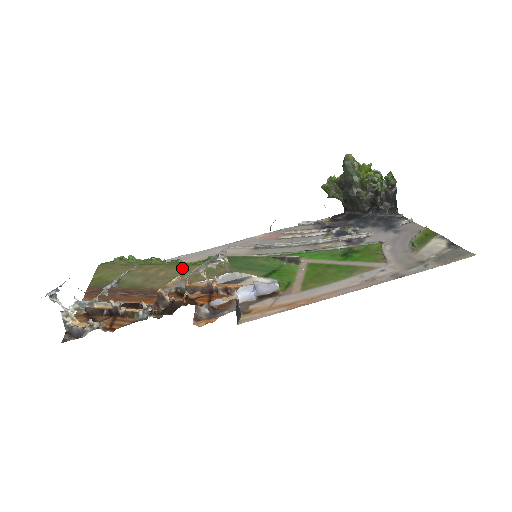
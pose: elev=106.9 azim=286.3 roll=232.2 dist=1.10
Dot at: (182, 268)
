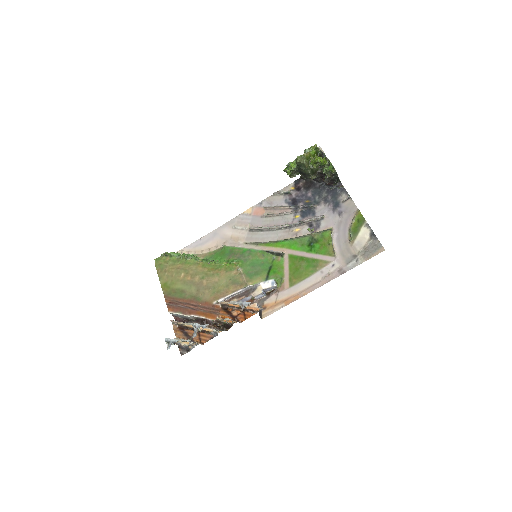
Dot at: (215, 276)
